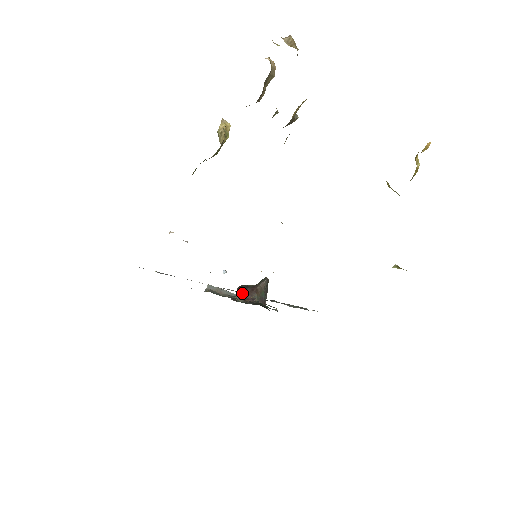
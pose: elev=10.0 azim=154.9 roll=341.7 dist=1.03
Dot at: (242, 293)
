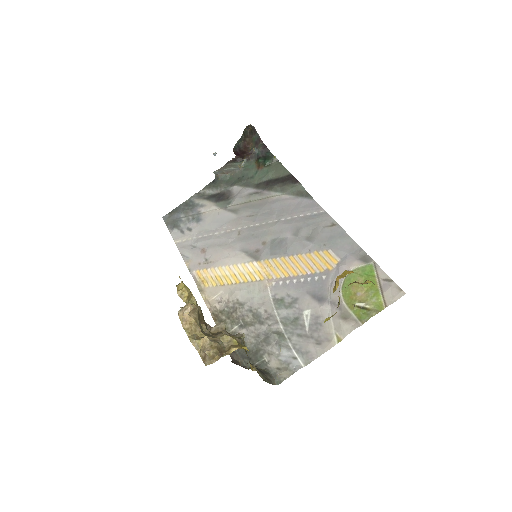
Dot at: (240, 153)
